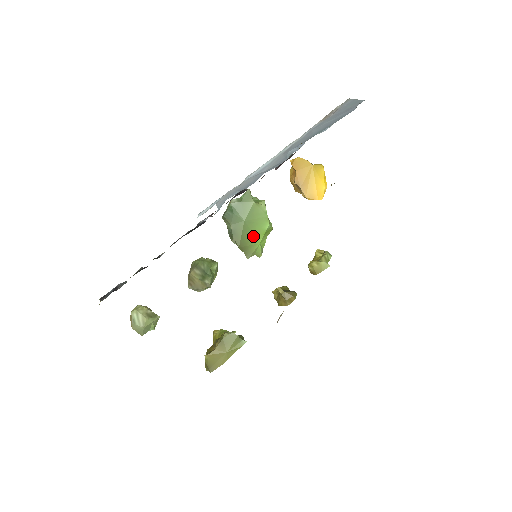
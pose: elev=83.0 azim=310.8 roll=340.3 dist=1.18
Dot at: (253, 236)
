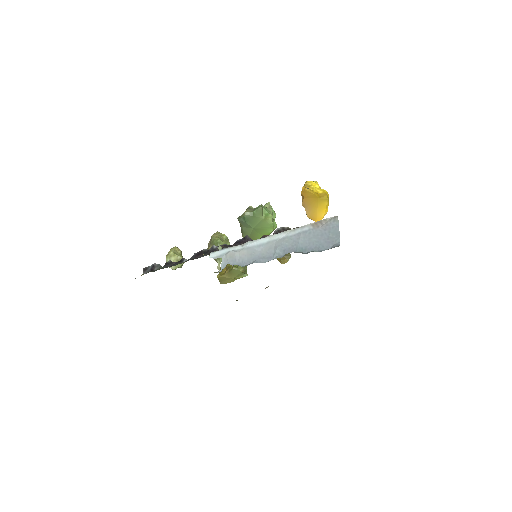
Dot at: (259, 235)
